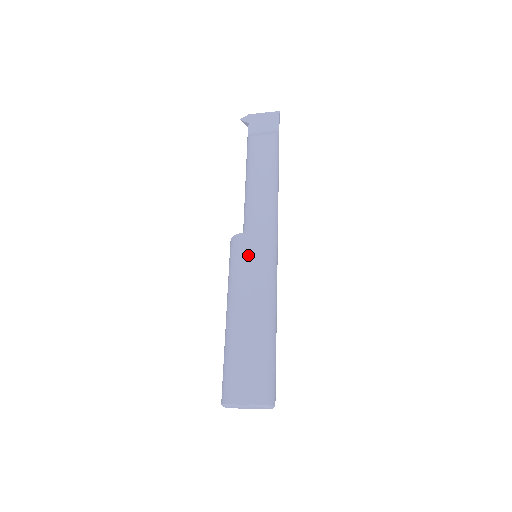
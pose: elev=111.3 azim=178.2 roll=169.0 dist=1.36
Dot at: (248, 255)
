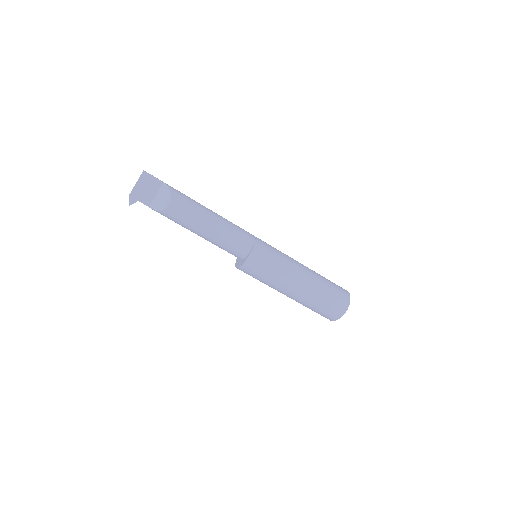
Dot at: (263, 267)
